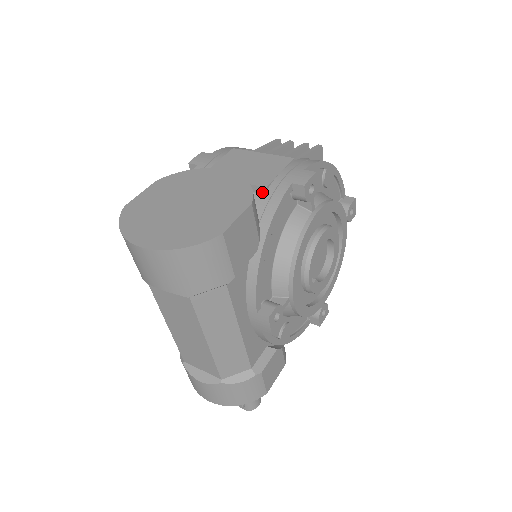
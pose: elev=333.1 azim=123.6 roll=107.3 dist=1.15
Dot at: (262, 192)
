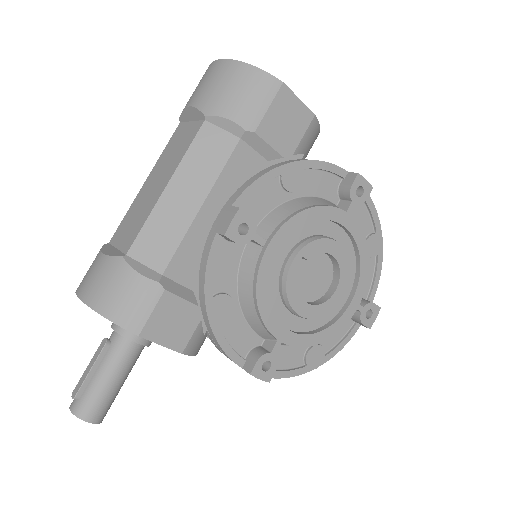
Dot at: occluded
